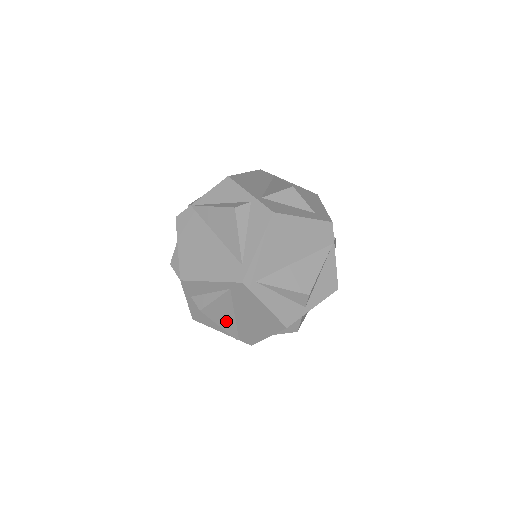
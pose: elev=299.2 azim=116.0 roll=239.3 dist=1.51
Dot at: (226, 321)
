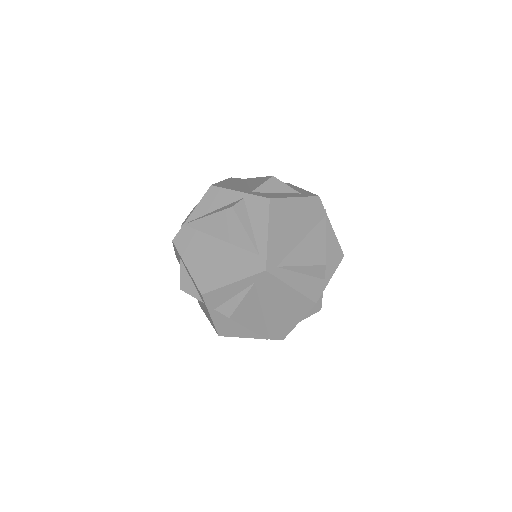
Dot at: (255, 321)
